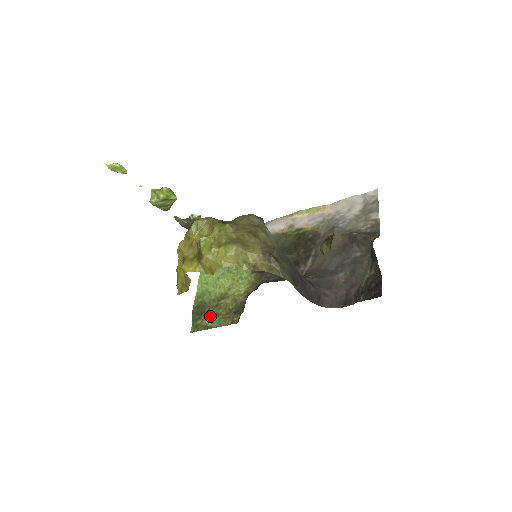
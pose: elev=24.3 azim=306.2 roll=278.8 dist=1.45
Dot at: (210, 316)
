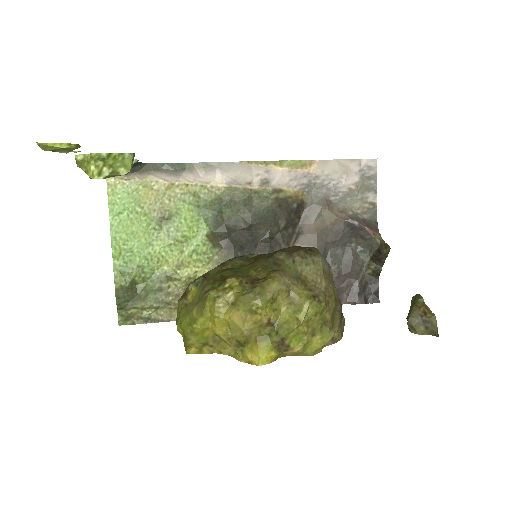
Dot at: (152, 305)
